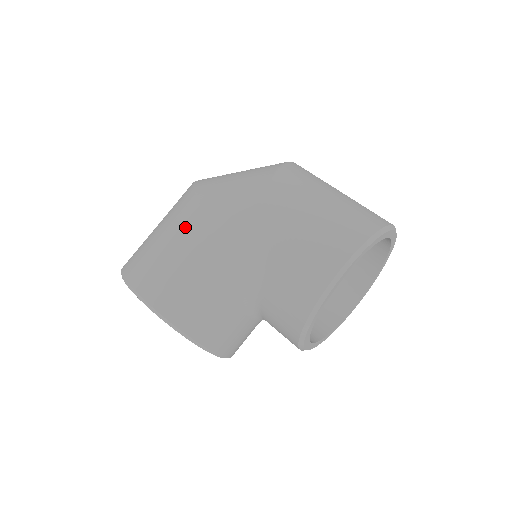
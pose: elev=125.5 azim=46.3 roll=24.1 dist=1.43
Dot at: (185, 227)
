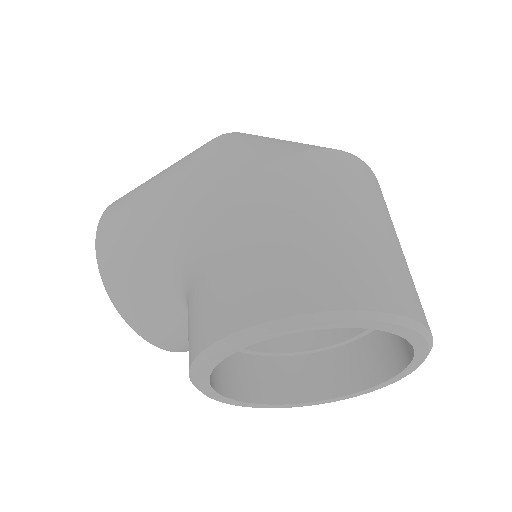
Dot at: (168, 178)
